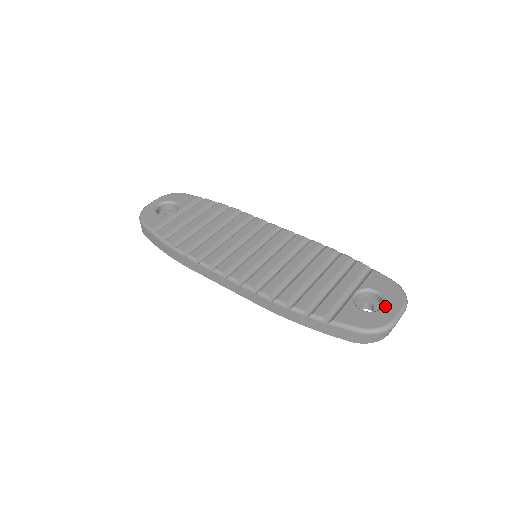
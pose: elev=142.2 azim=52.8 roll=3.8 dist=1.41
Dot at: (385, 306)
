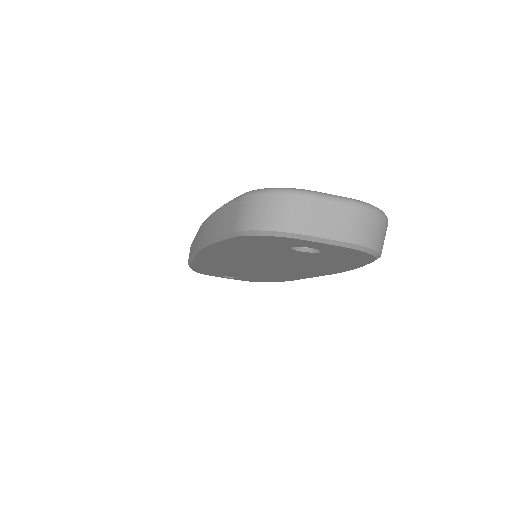
Dot at: occluded
